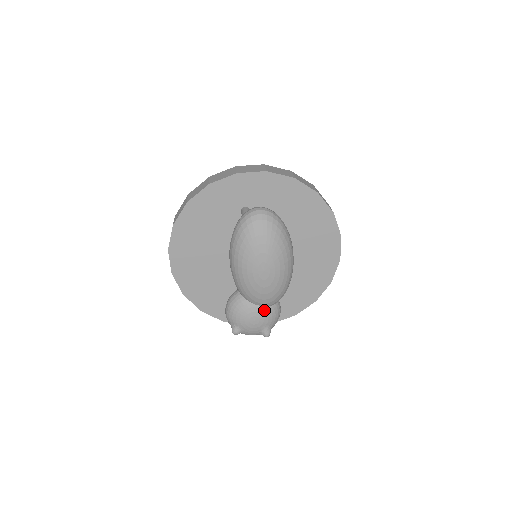
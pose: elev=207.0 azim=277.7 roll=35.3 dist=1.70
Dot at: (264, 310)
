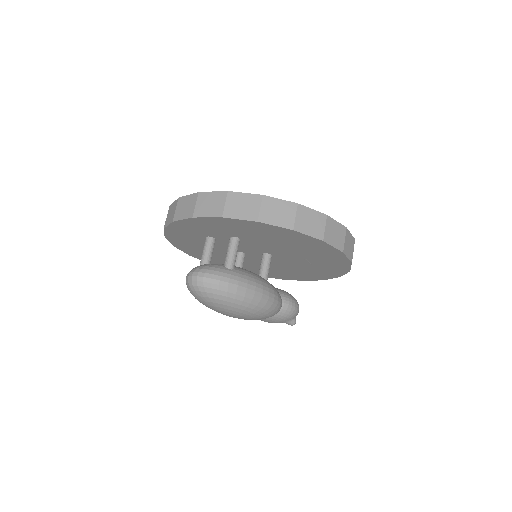
Dot at: (270, 318)
